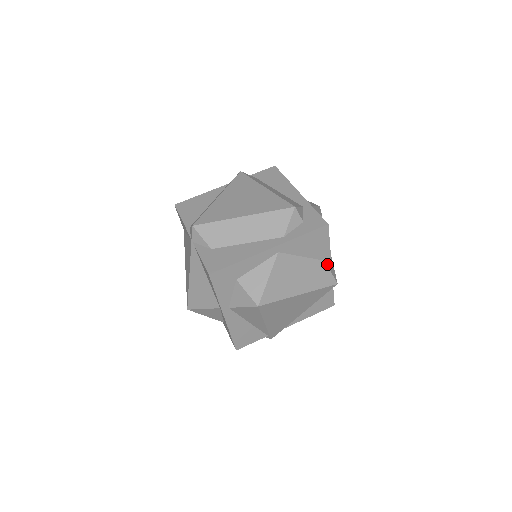
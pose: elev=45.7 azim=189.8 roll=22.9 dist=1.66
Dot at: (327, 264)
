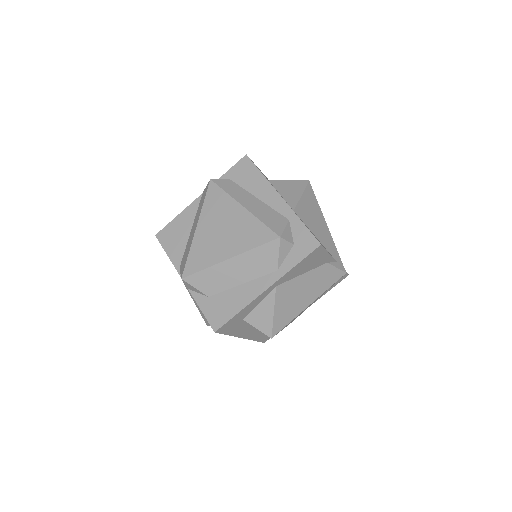
Dot at: (330, 263)
